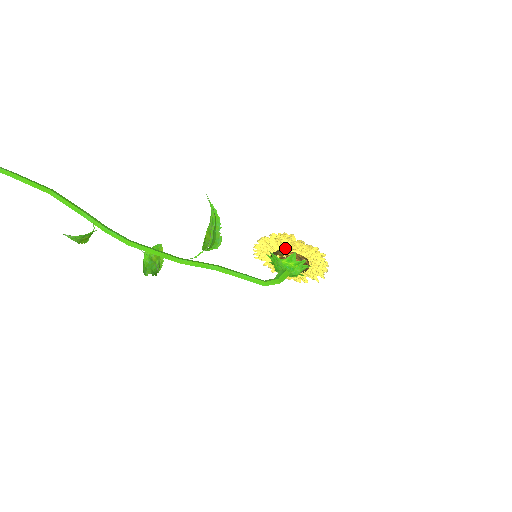
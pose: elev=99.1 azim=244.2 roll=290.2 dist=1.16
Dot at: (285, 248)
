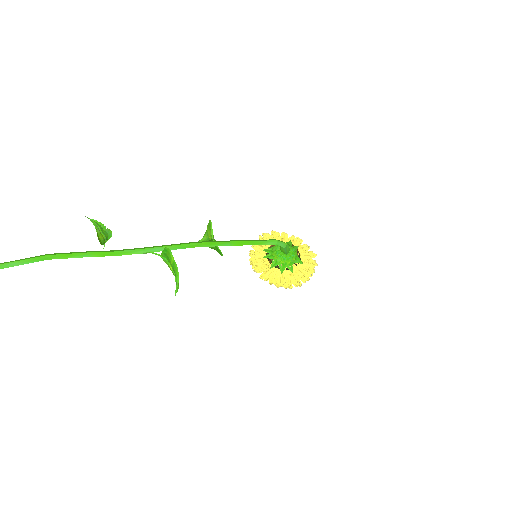
Dot at: occluded
